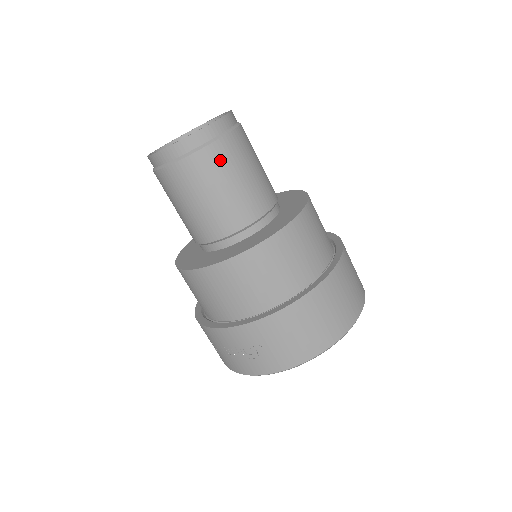
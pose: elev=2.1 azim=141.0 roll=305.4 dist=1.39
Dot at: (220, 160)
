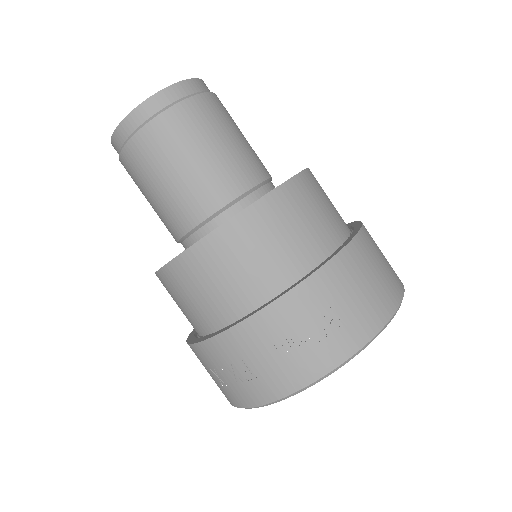
Dot at: (216, 111)
